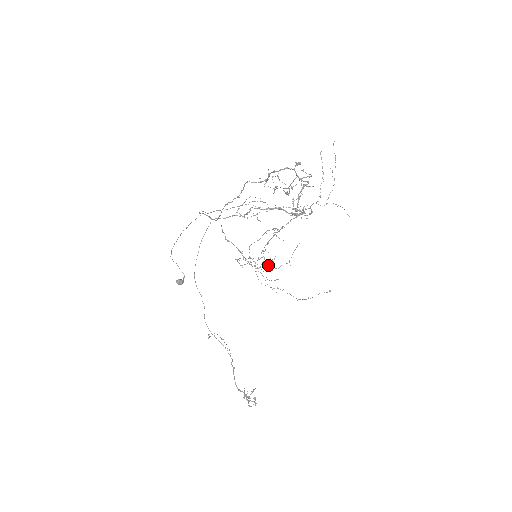
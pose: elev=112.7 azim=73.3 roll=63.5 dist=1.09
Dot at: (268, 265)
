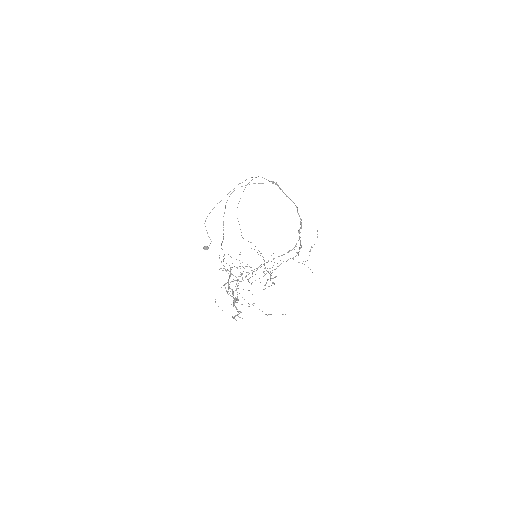
Dot at: occluded
